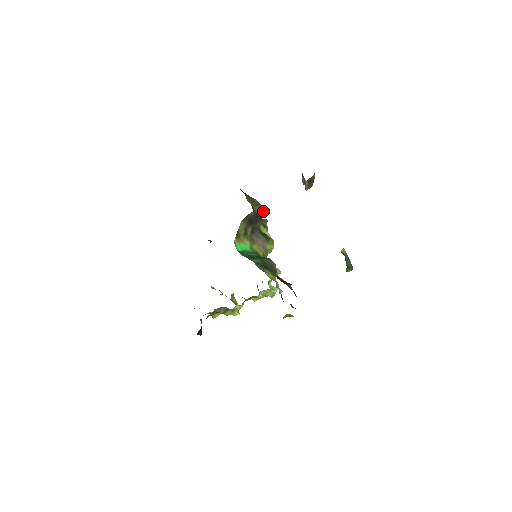
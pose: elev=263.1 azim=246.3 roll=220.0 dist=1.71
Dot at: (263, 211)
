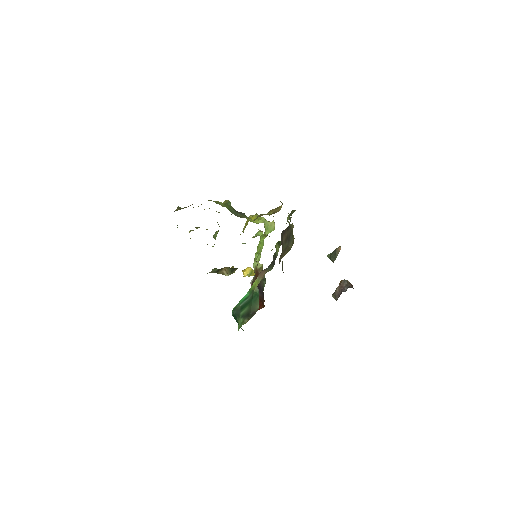
Dot at: occluded
